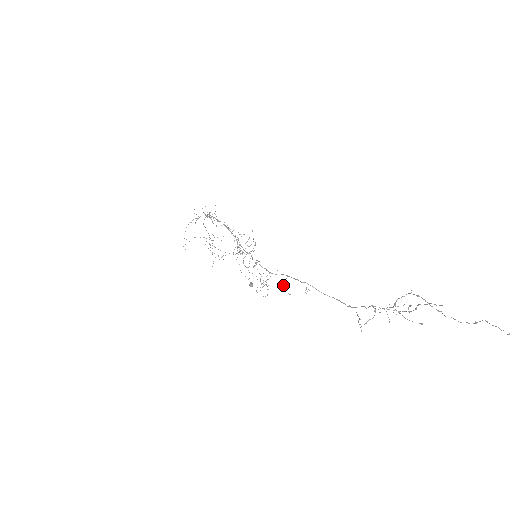
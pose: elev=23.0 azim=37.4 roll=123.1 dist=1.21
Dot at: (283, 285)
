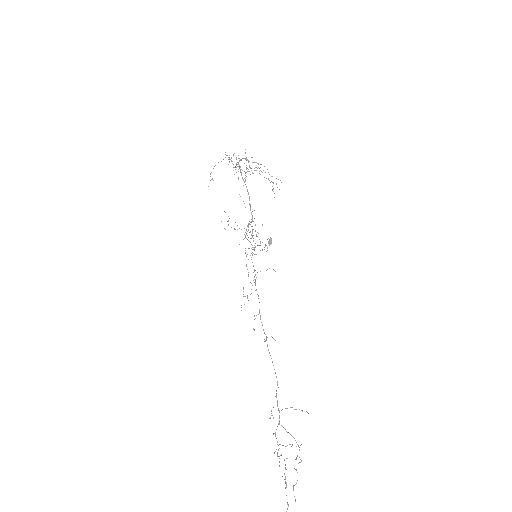
Dot at: (254, 316)
